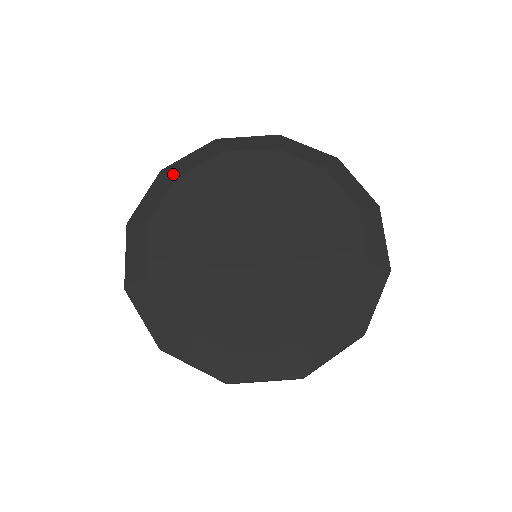
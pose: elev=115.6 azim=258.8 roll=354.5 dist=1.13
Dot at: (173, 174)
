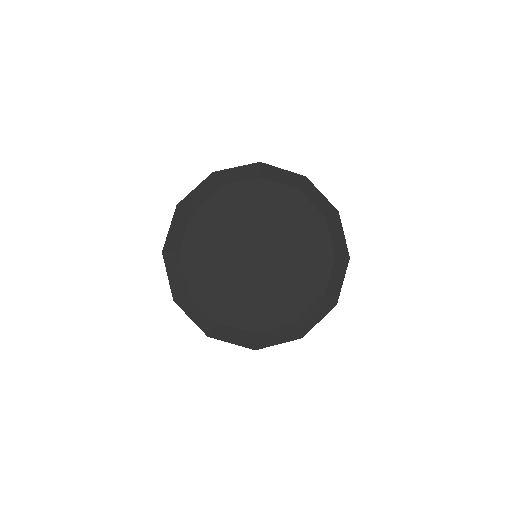
Dot at: (262, 173)
